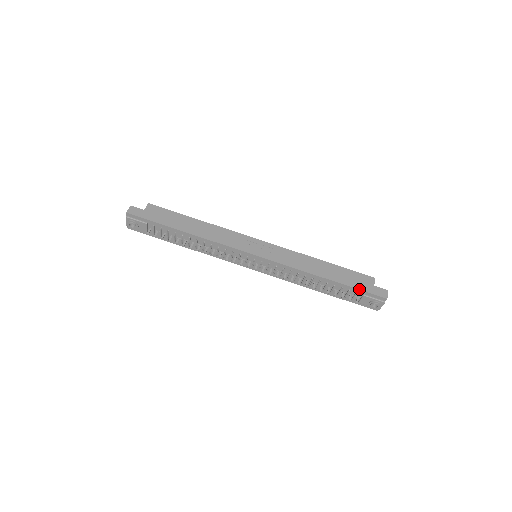
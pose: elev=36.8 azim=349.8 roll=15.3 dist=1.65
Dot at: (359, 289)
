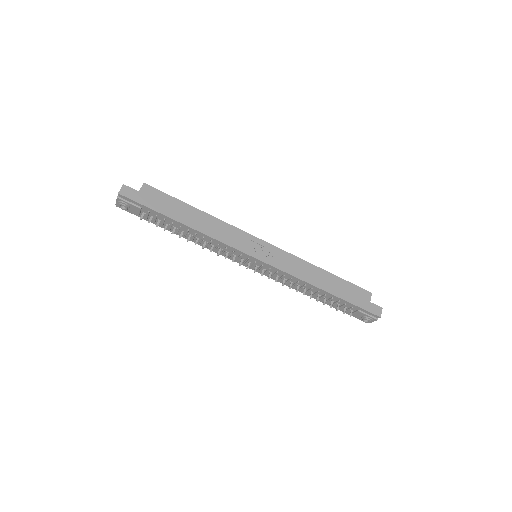
Dot at: (356, 305)
